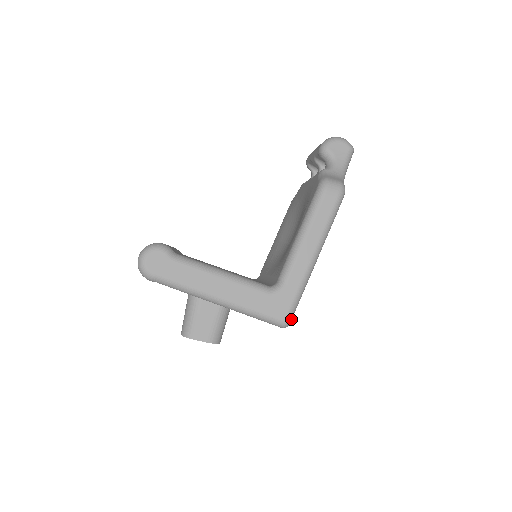
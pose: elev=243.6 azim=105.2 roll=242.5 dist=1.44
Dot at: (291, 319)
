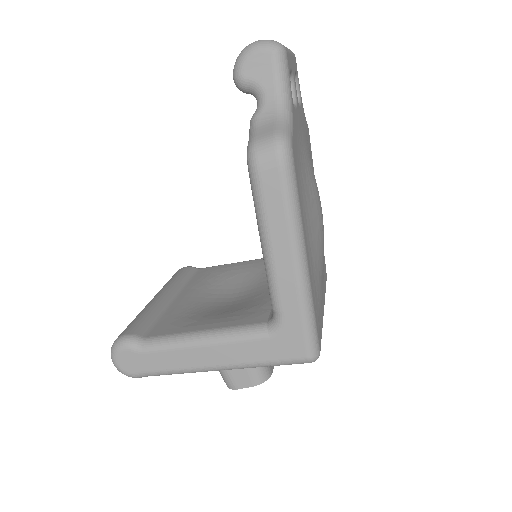
Dot at: (317, 349)
